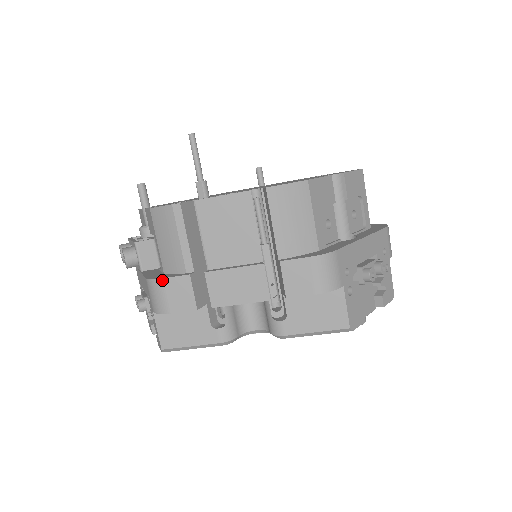
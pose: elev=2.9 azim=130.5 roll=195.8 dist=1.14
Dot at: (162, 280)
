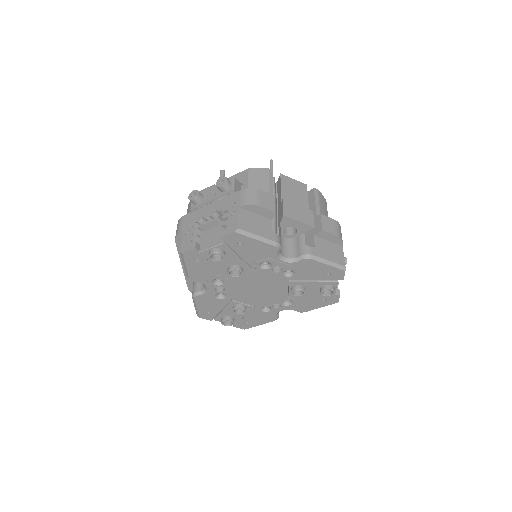
Dot at: (259, 190)
